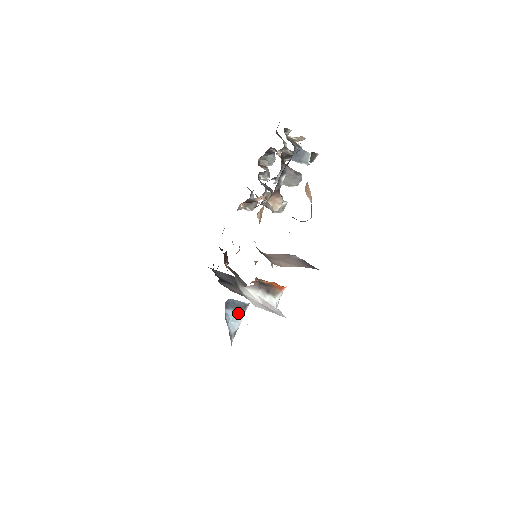
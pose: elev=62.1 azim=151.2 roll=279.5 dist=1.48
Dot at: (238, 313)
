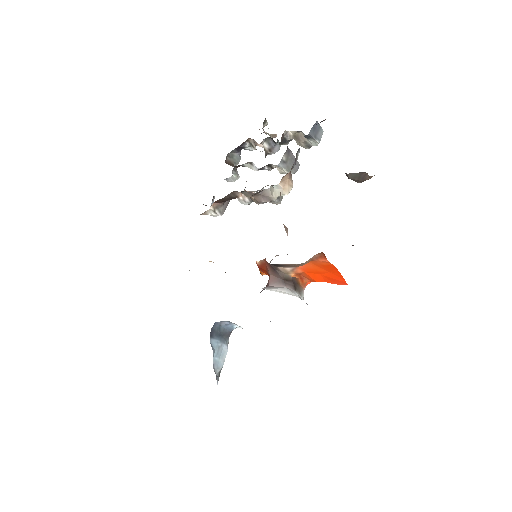
Dot at: (222, 344)
